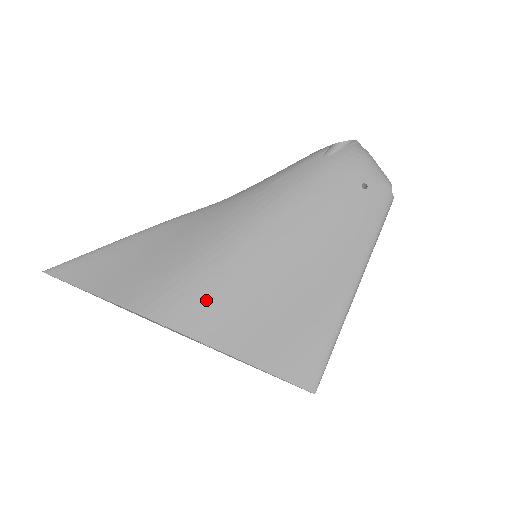
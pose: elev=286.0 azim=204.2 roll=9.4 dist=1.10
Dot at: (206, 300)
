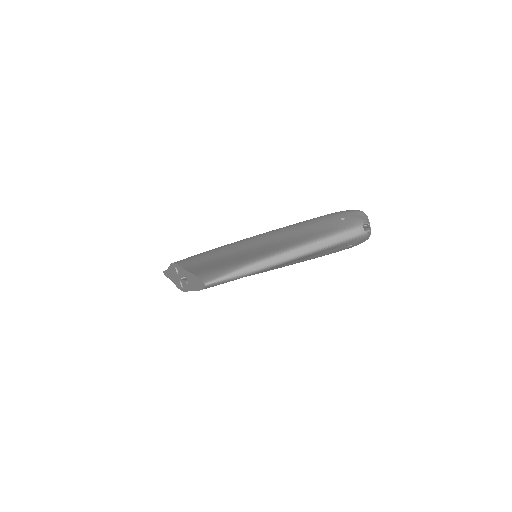
Dot at: (205, 255)
